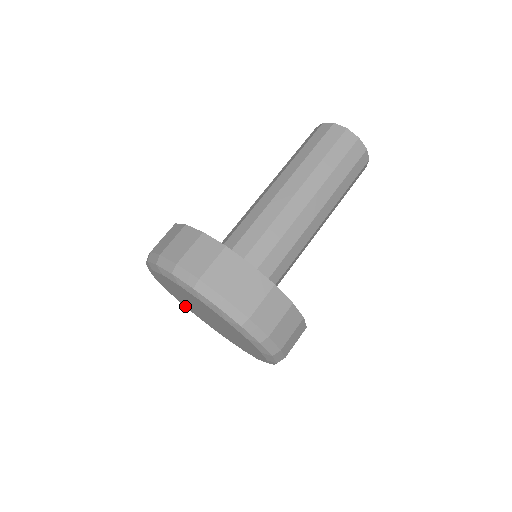
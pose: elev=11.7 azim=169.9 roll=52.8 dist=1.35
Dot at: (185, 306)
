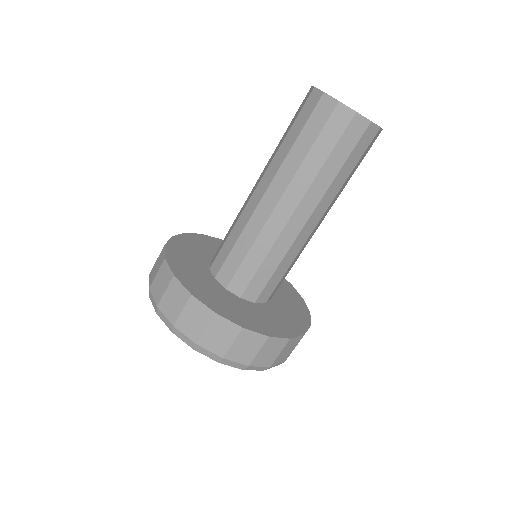
Dot at: occluded
